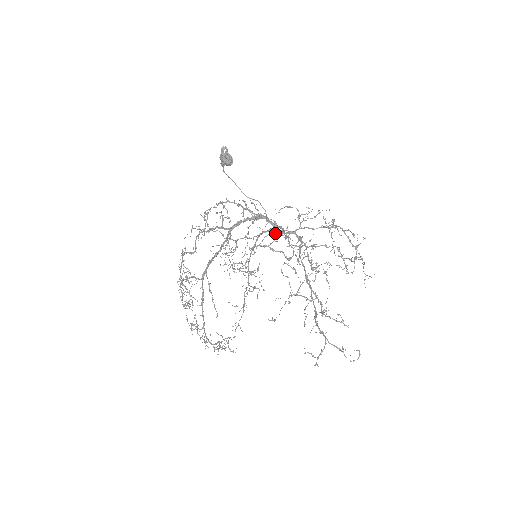
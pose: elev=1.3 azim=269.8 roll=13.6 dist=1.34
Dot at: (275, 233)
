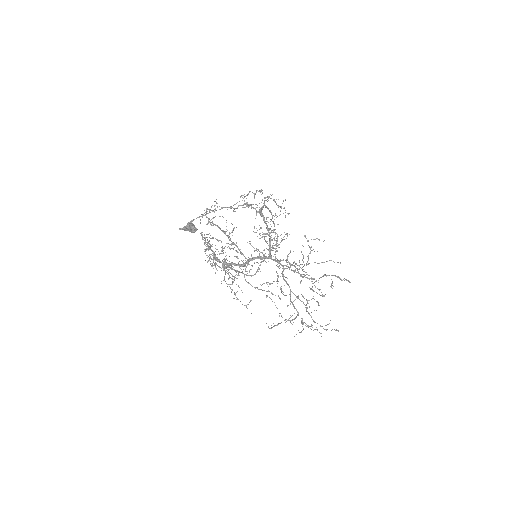
Dot at: (262, 253)
